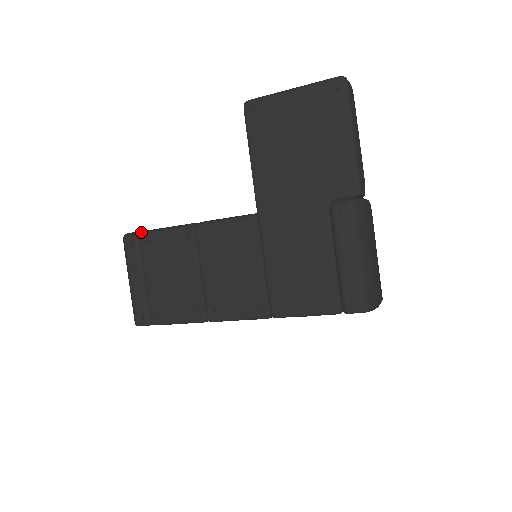
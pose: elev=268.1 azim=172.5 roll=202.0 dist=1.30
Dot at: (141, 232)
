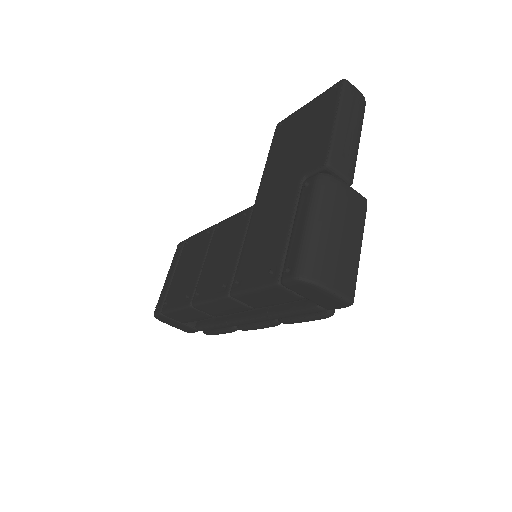
Dot at: (189, 237)
